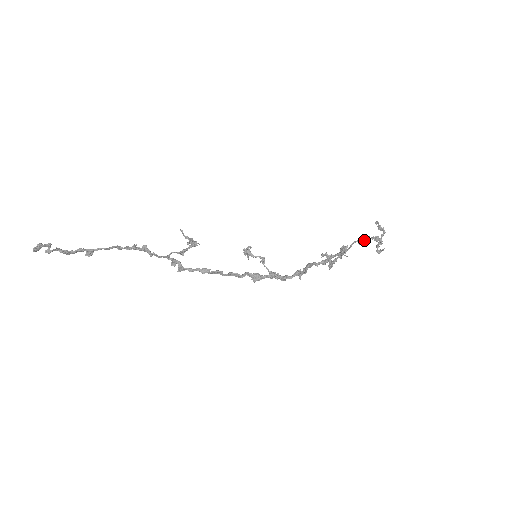
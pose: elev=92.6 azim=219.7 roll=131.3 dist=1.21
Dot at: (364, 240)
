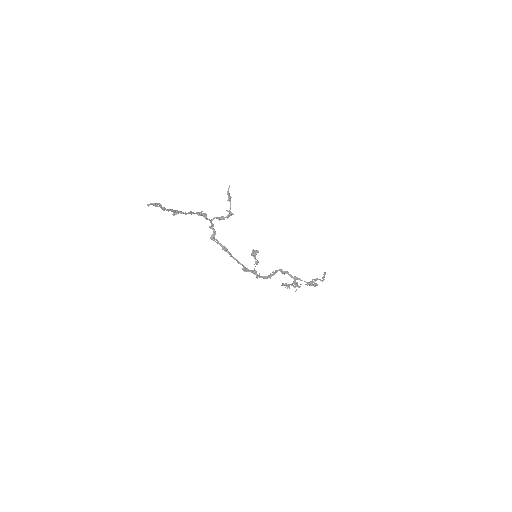
Dot at: occluded
